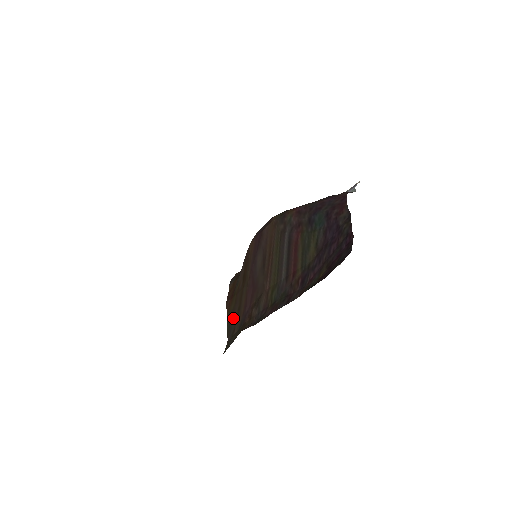
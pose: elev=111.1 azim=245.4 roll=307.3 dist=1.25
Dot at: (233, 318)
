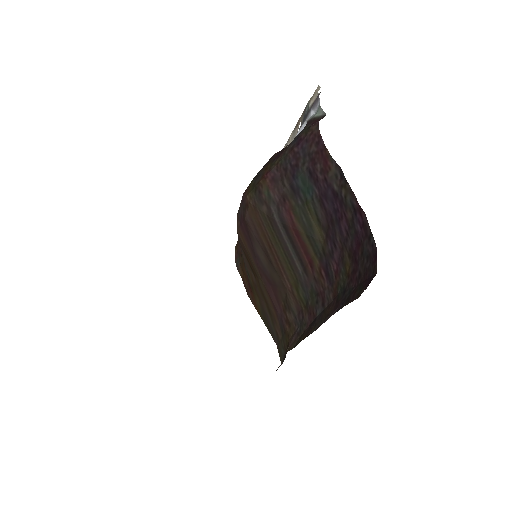
Dot at: (267, 318)
